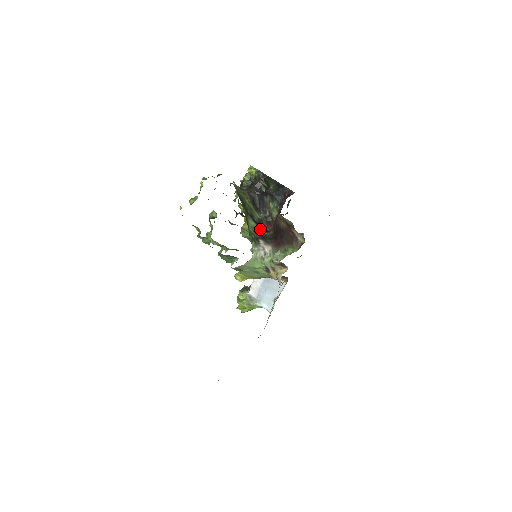
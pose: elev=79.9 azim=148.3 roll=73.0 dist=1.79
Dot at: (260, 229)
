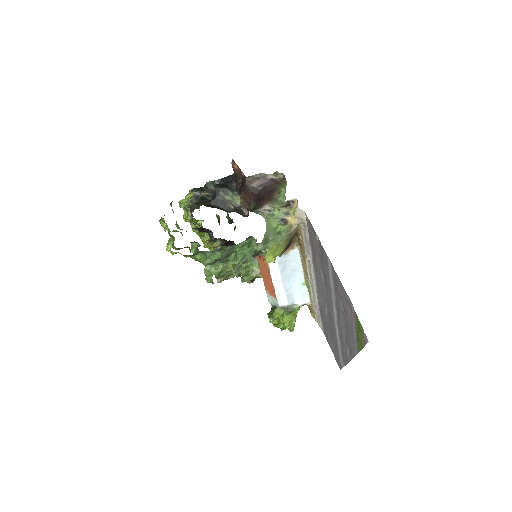
Dot at: occluded
